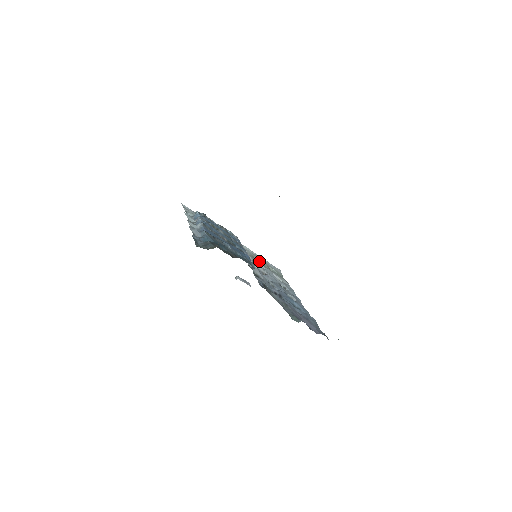
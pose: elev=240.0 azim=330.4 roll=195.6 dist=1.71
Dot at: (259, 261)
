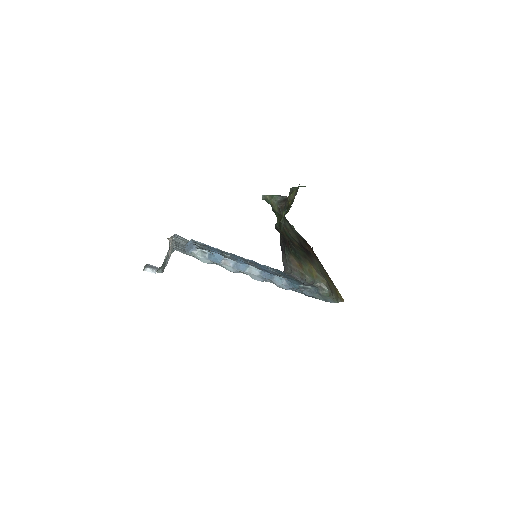
Dot at: occluded
